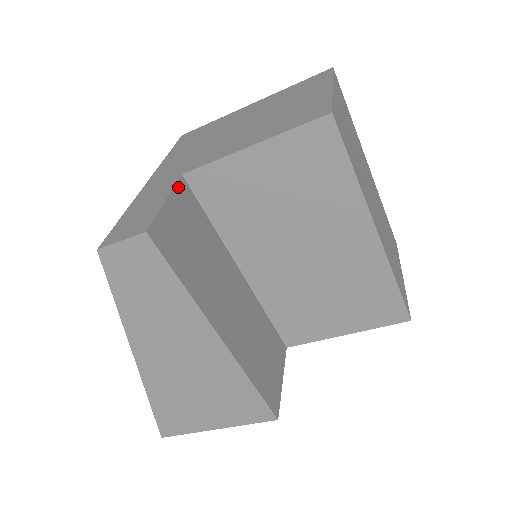
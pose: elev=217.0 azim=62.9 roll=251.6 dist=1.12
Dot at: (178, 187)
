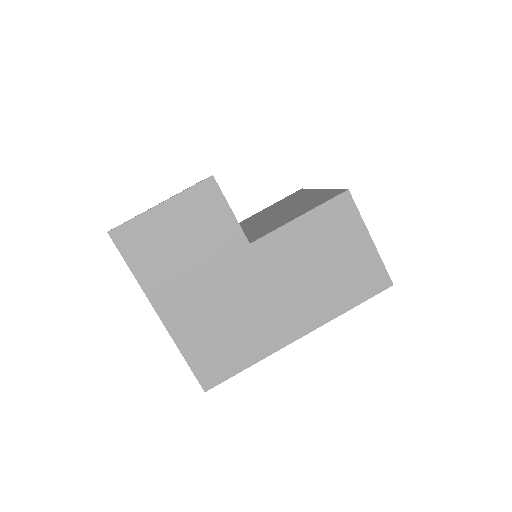
Dot at: occluded
